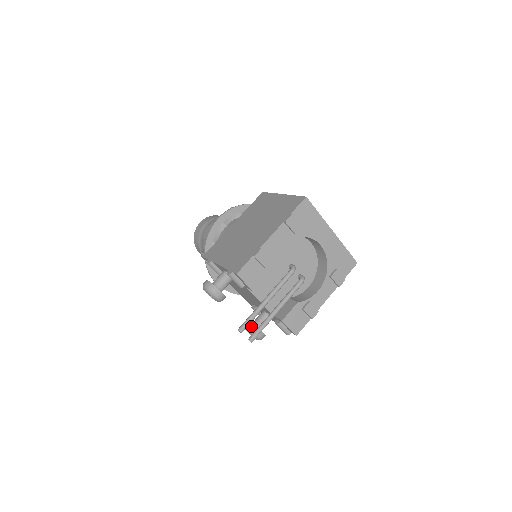
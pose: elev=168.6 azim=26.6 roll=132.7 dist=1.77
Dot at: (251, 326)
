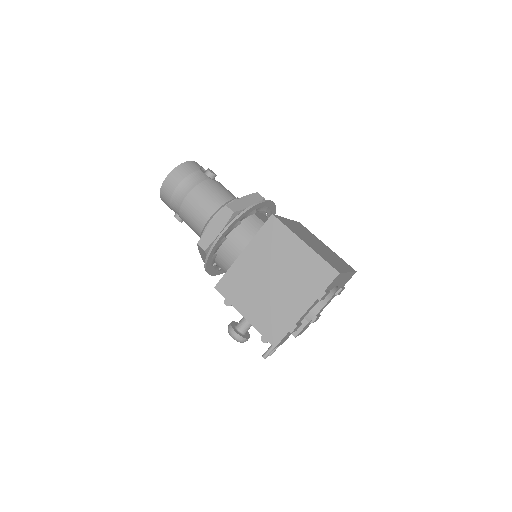
Dot at: occluded
